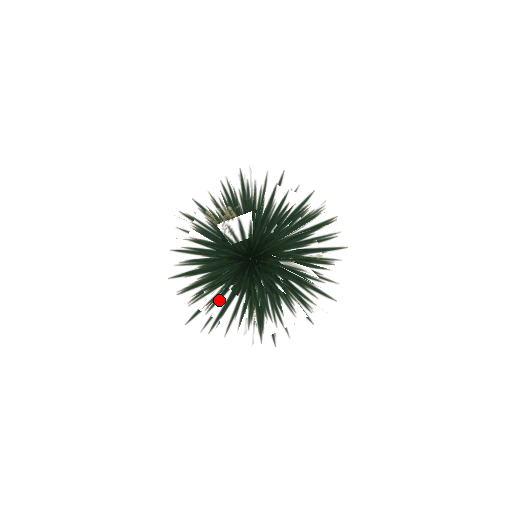
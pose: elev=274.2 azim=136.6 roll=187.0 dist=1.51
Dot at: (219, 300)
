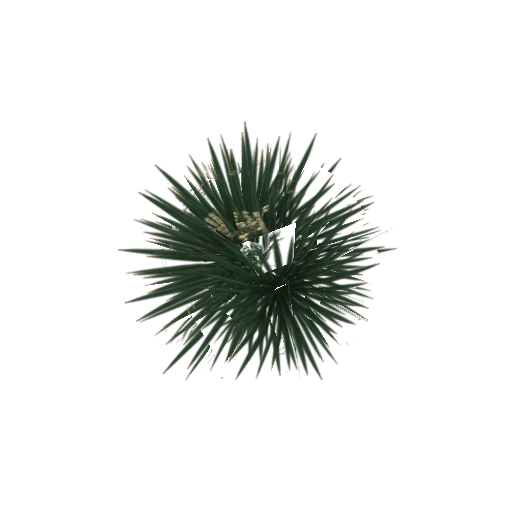
Dot at: (235, 355)
